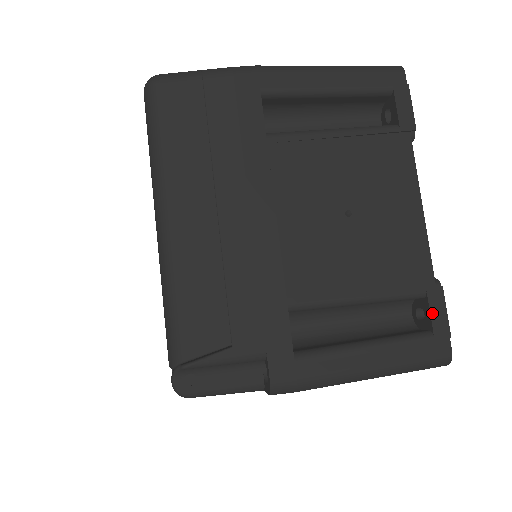
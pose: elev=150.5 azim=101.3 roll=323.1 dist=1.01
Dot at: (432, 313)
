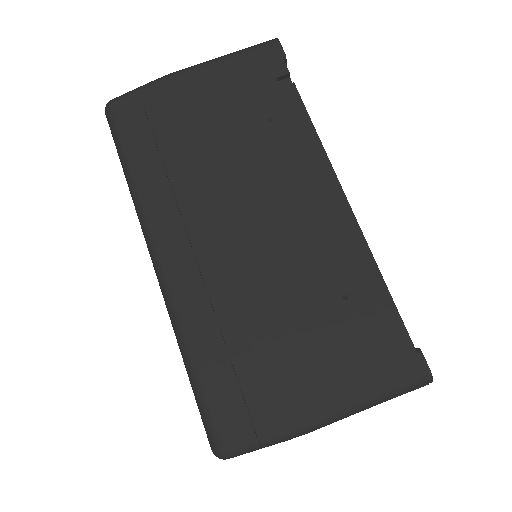
Dot at: occluded
